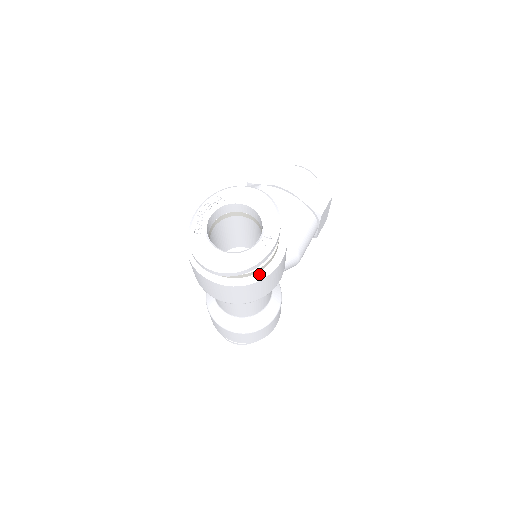
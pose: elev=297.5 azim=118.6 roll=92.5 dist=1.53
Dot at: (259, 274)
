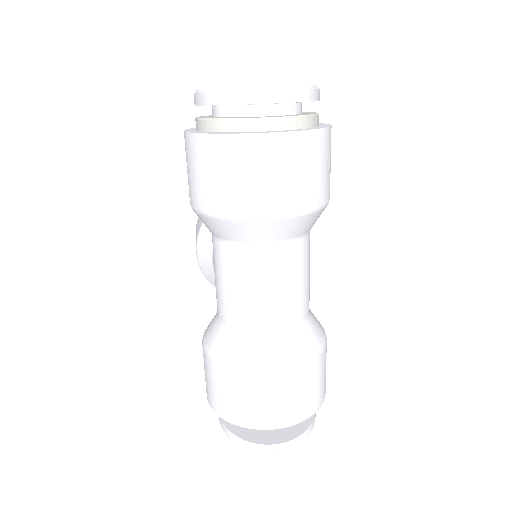
Dot at: (320, 126)
